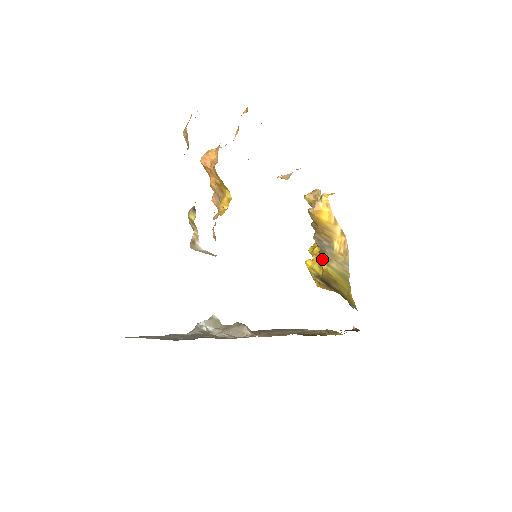
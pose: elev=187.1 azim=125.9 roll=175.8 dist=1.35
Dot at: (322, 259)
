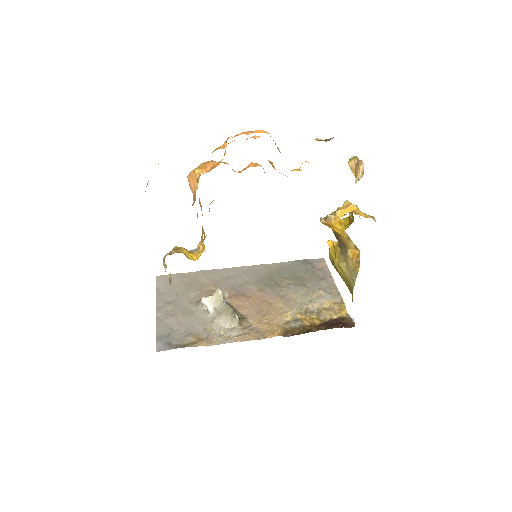
Dot at: (338, 253)
